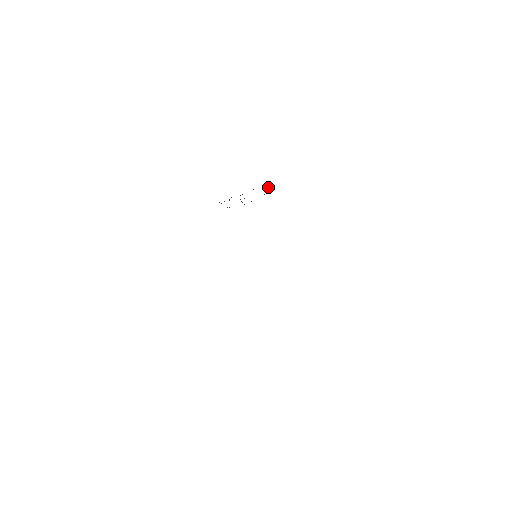
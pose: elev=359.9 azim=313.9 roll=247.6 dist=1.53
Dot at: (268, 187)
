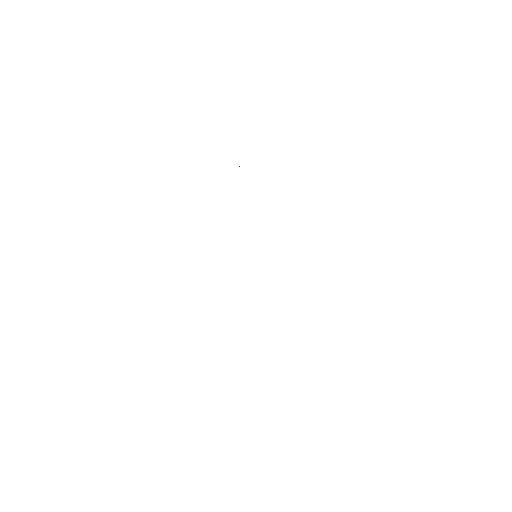
Dot at: occluded
